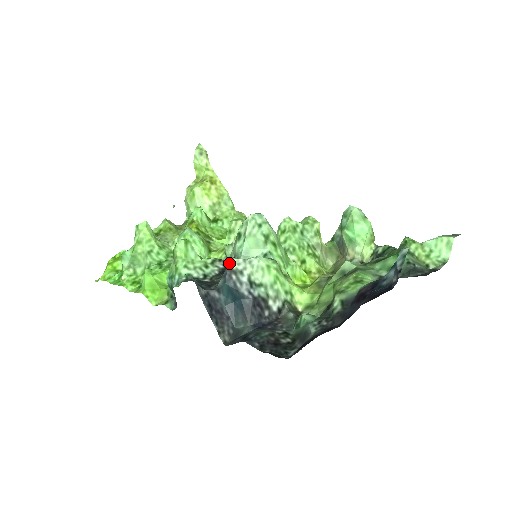
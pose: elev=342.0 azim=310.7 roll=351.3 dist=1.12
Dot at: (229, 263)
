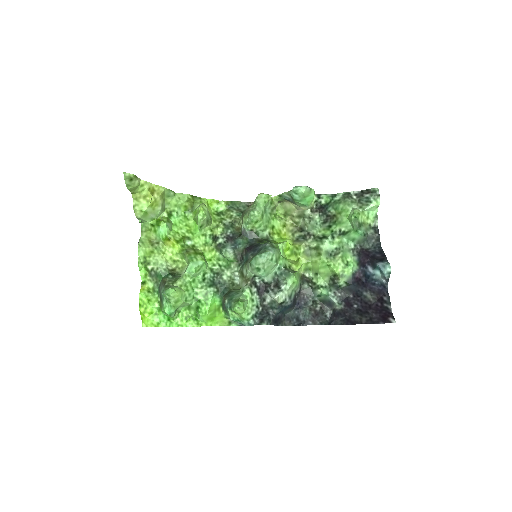
Dot at: (278, 301)
